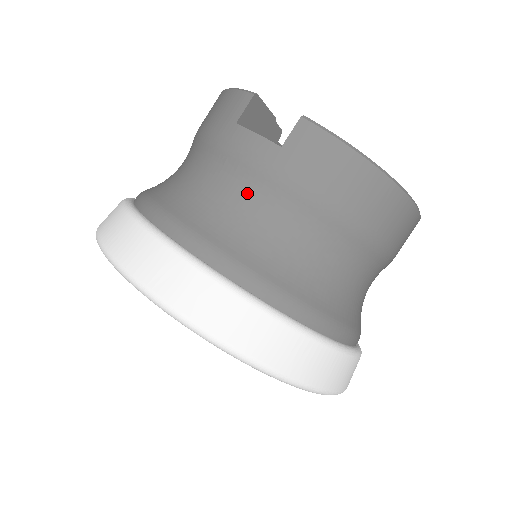
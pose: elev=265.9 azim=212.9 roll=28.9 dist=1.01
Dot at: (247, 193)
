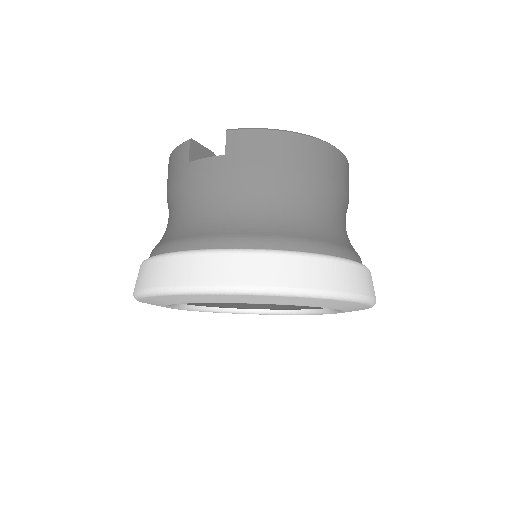
Dot at: (221, 196)
